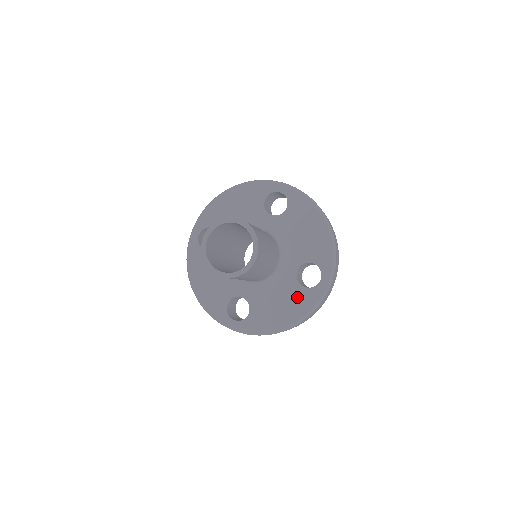
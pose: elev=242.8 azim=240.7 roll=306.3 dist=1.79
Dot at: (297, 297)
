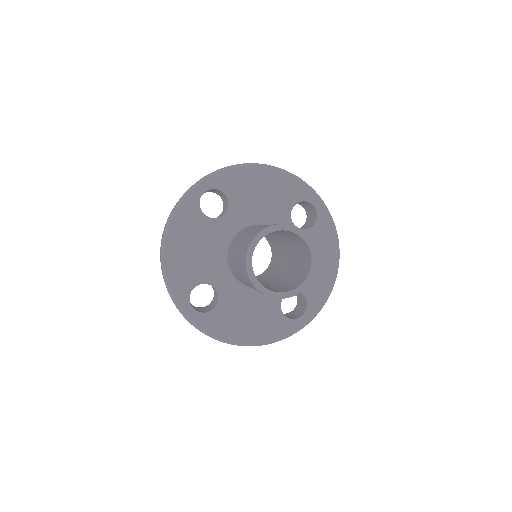
Dot at: (271, 320)
